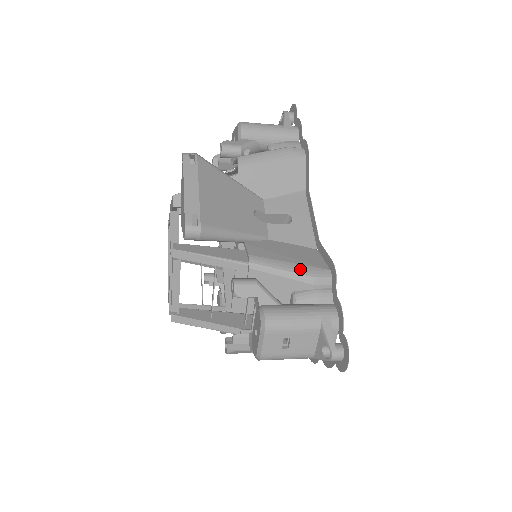
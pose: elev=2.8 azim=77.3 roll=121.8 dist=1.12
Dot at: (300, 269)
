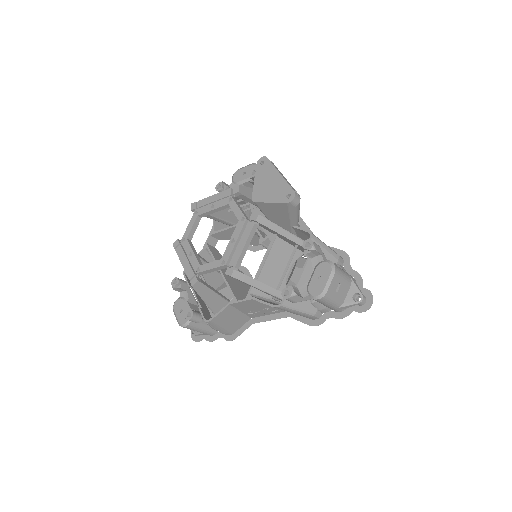
Dot at: (331, 249)
